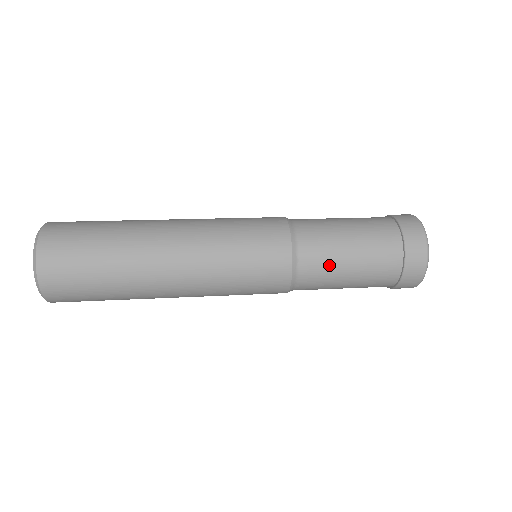
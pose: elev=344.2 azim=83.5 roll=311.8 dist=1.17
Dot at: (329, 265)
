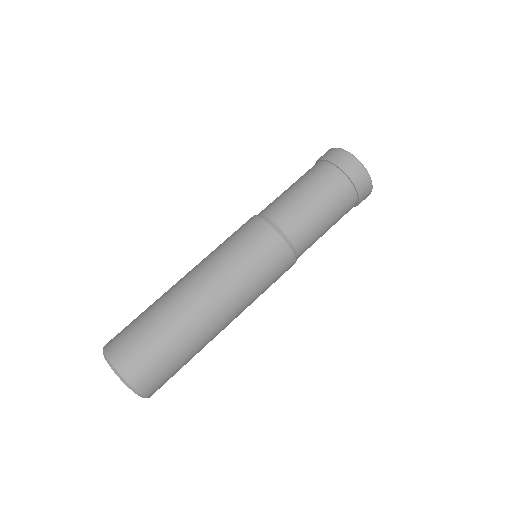
Dot at: occluded
